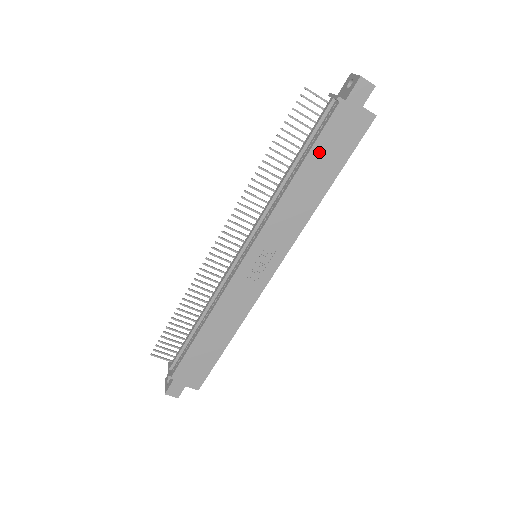
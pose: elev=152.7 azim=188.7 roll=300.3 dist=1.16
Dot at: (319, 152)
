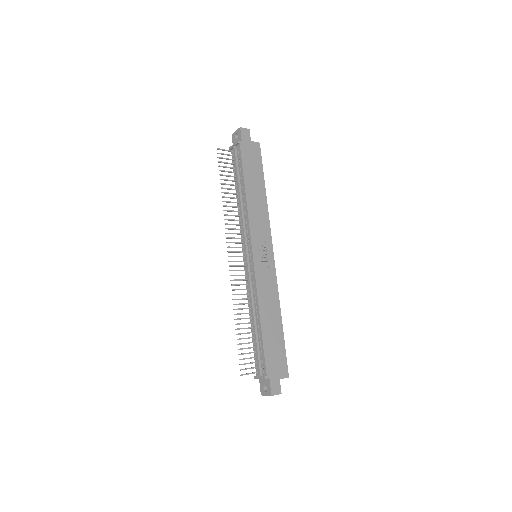
Dot at: (248, 173)
